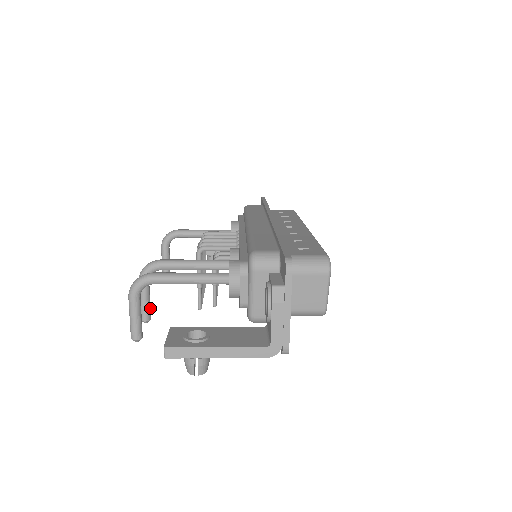
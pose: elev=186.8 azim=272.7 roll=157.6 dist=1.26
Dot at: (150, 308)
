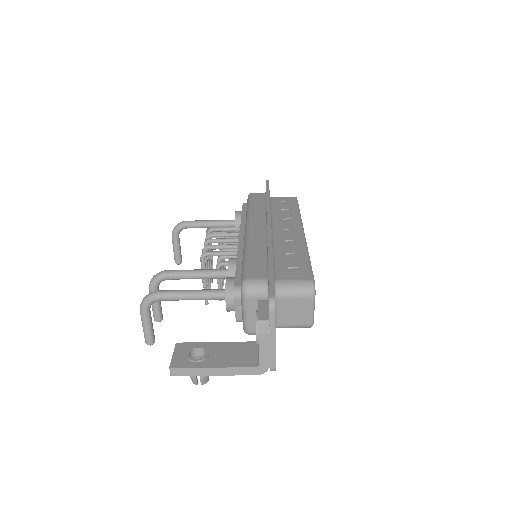
Dot at: (161, 310)
